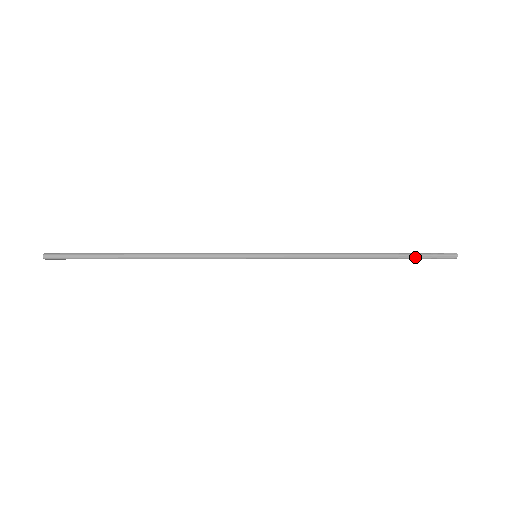
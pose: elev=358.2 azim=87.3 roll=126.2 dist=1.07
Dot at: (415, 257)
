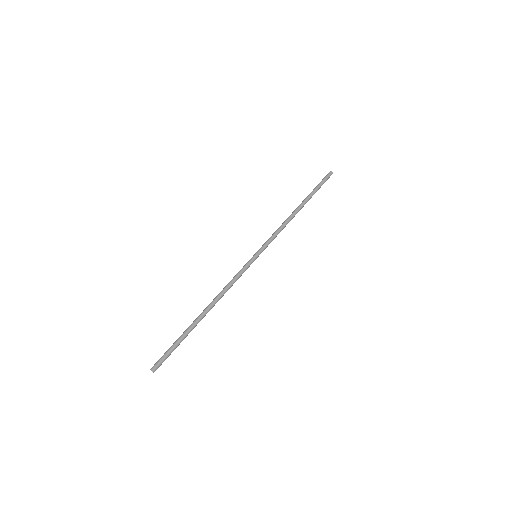
Dot at: occluded
